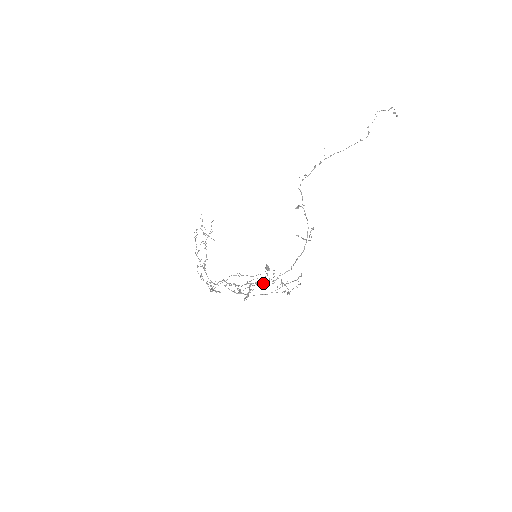
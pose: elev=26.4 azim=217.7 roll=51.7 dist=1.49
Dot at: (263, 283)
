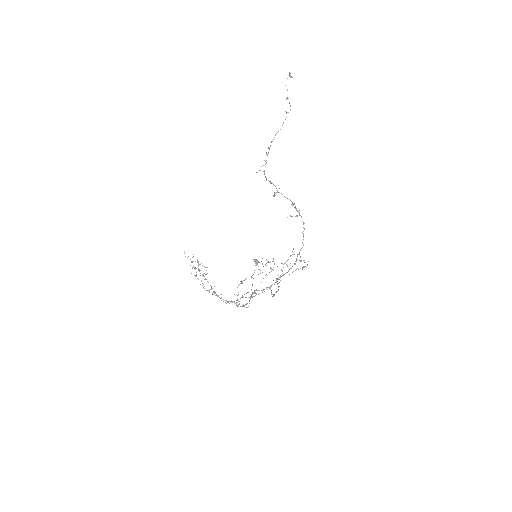
Dot at: (288, 271)
